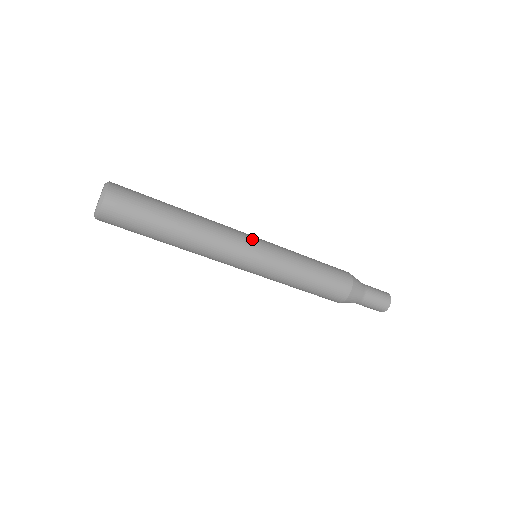
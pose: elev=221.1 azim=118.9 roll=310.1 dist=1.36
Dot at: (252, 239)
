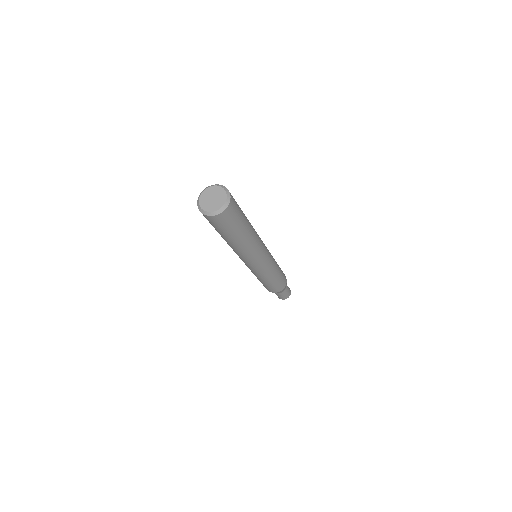
Dot at: (266, 249)
